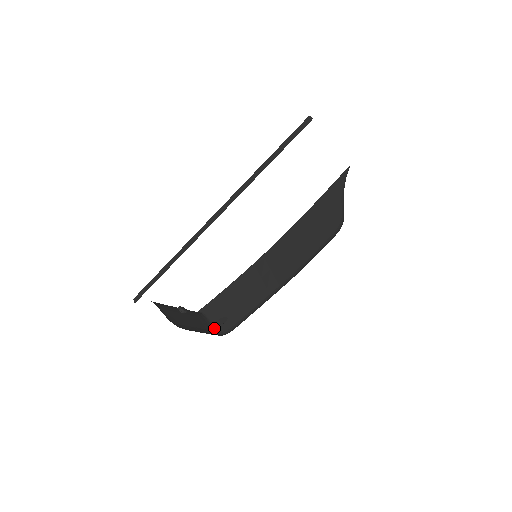
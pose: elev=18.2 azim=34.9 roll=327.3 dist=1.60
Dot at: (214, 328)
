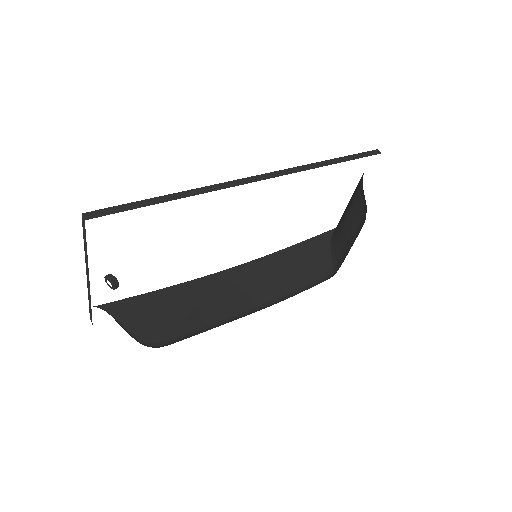
Dot at: (130, 335)
